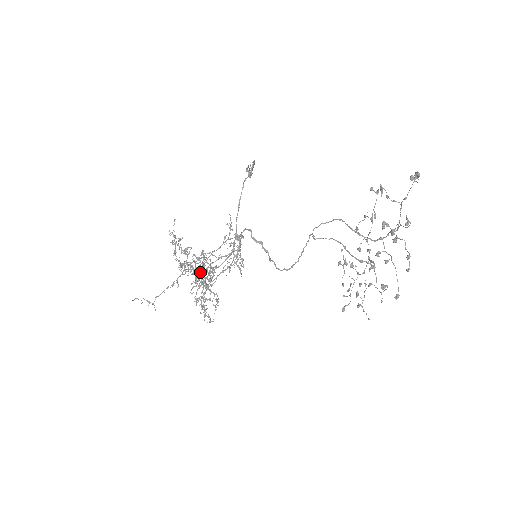
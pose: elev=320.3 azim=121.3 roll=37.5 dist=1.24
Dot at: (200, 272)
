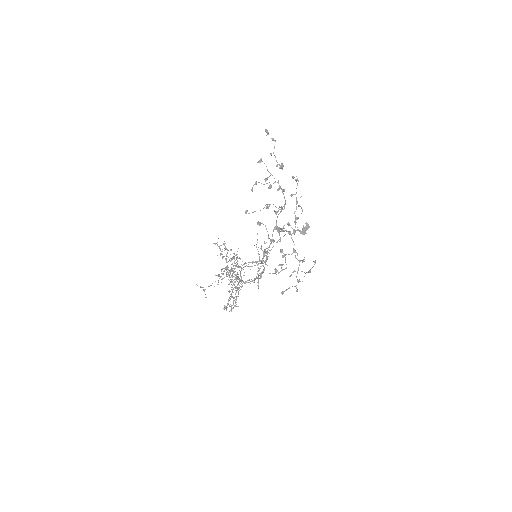
Dot at: (233, 272)
